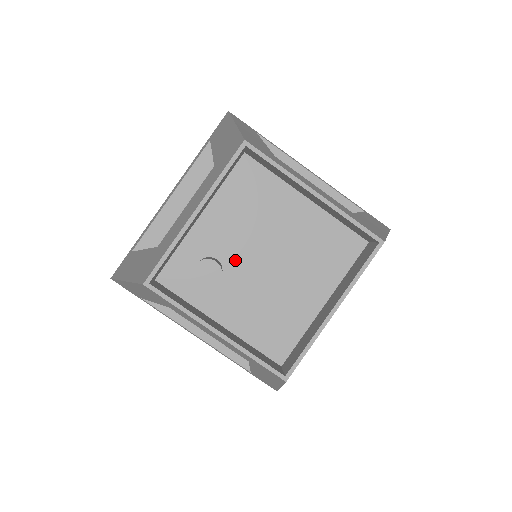
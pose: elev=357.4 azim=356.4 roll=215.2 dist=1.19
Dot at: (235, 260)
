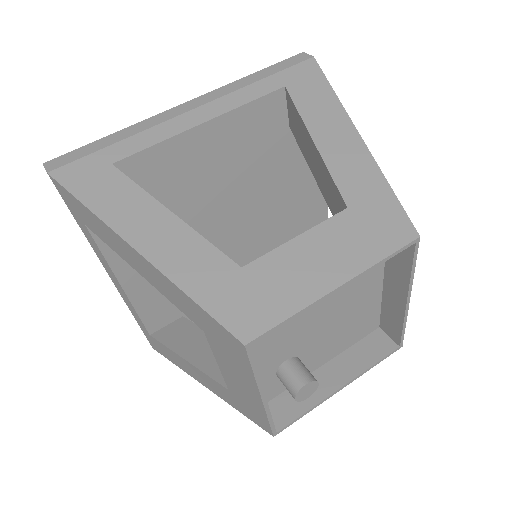
Dot at: (299, 346)
